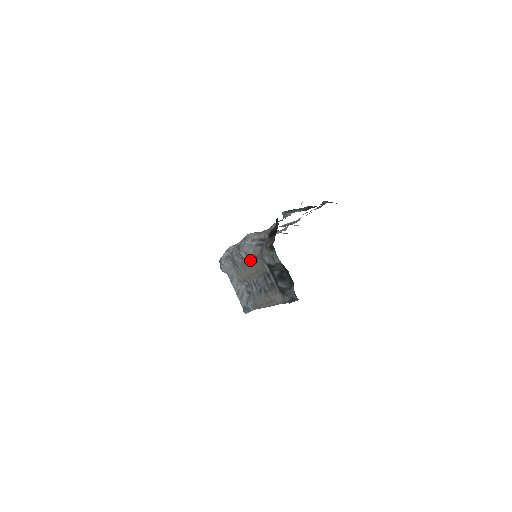
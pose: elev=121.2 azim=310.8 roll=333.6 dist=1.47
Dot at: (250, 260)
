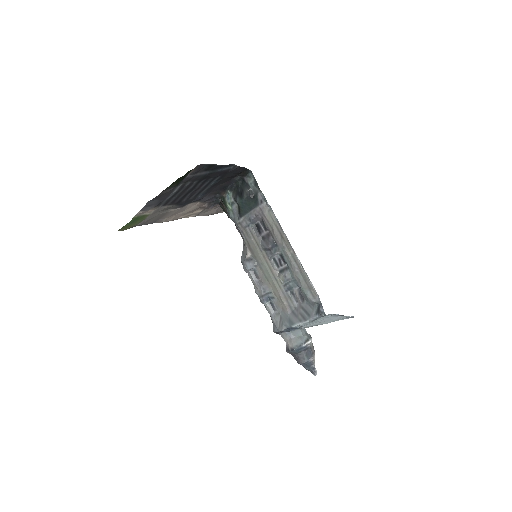
Dot at: (253, 259)
